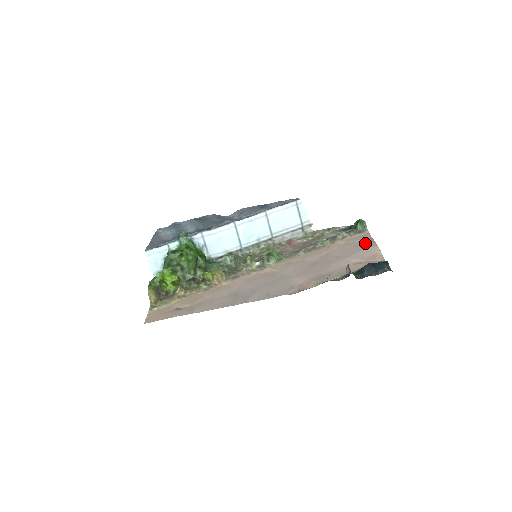
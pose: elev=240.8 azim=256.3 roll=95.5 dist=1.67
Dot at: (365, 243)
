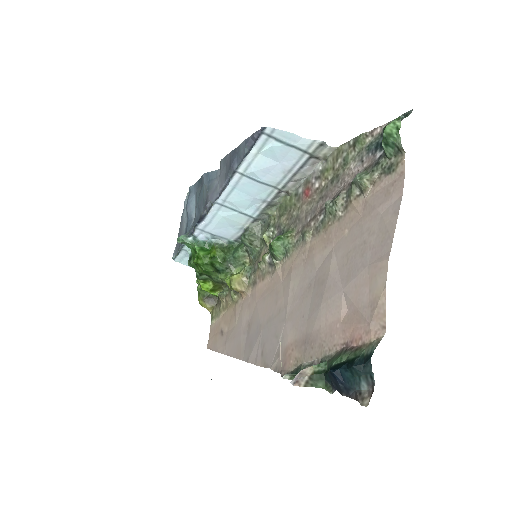
Dot at: (379, 233)
